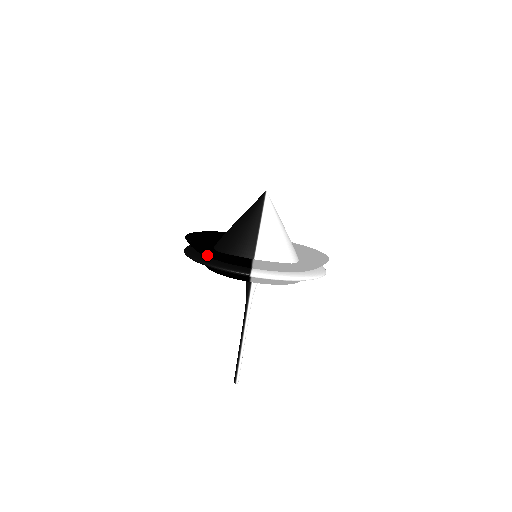
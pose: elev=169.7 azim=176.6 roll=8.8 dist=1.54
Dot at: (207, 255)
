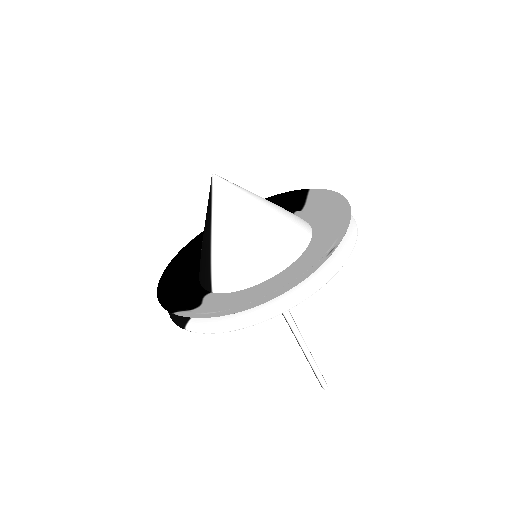
Dot at: (171, 290)
